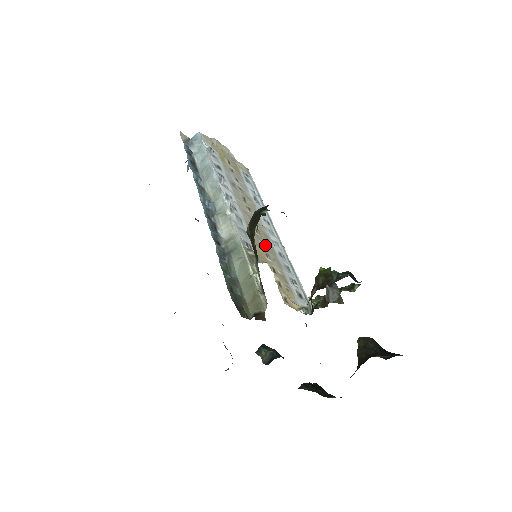
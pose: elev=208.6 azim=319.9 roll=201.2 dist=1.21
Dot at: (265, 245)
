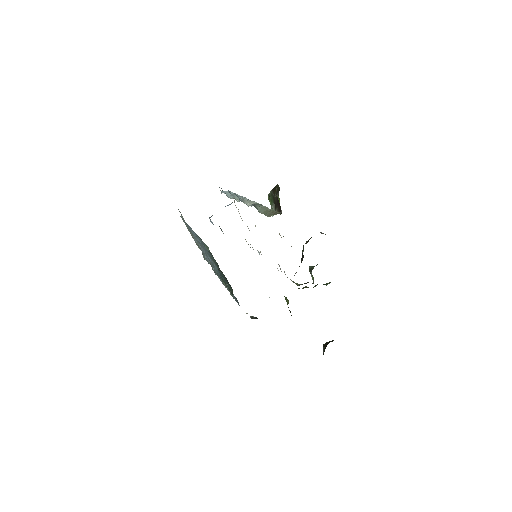
Dot at: occluded
